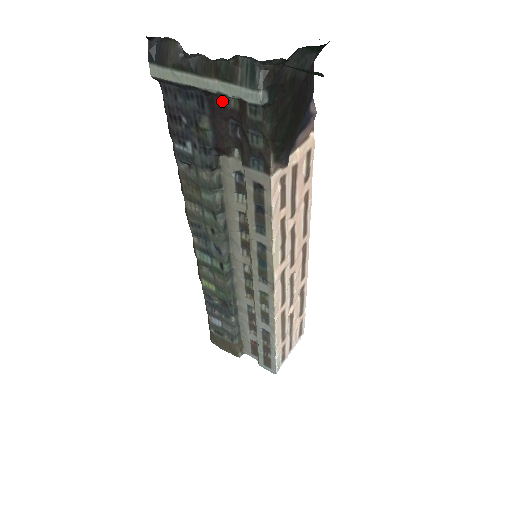
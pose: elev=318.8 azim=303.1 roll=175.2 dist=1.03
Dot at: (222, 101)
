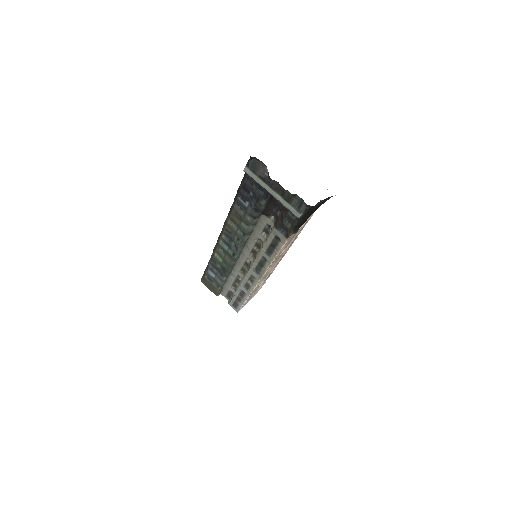
Dot at: occluded
